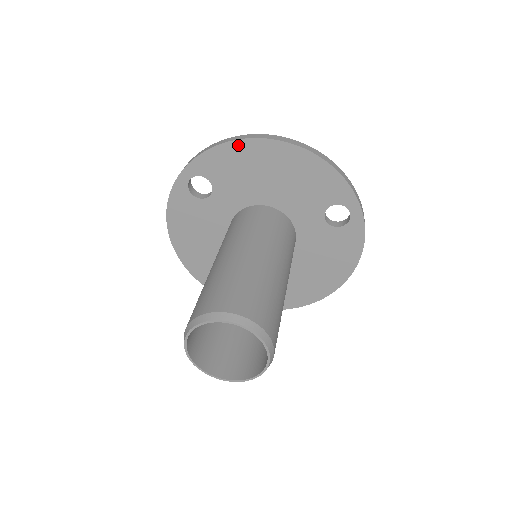
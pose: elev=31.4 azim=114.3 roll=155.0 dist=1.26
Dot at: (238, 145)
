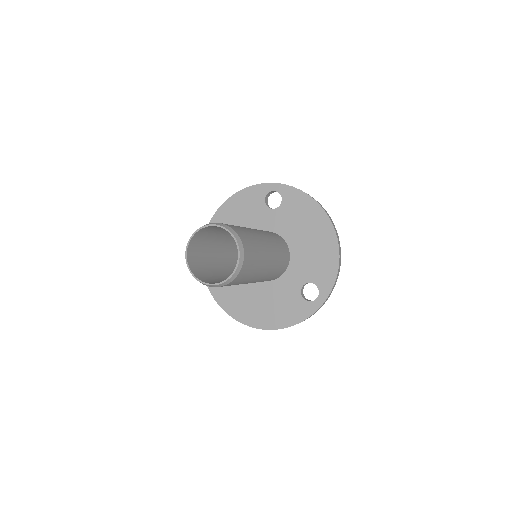
Dot at: occluded
